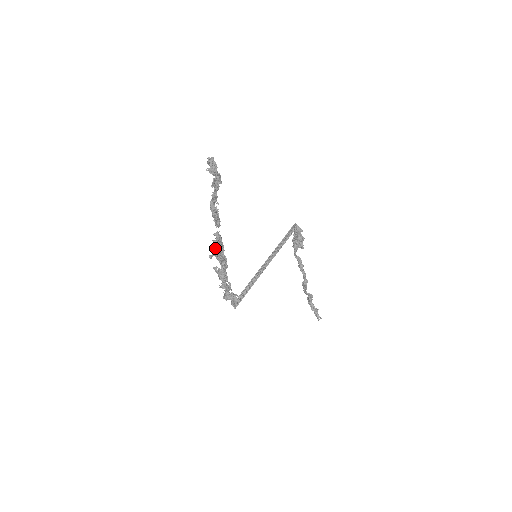
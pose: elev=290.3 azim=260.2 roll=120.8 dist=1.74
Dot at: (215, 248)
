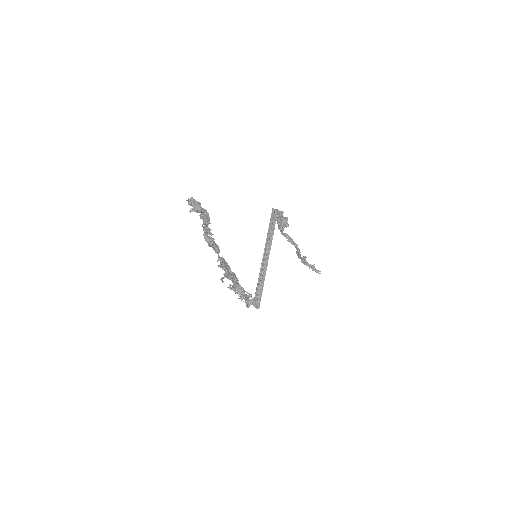
Dot at: (226, 273)
